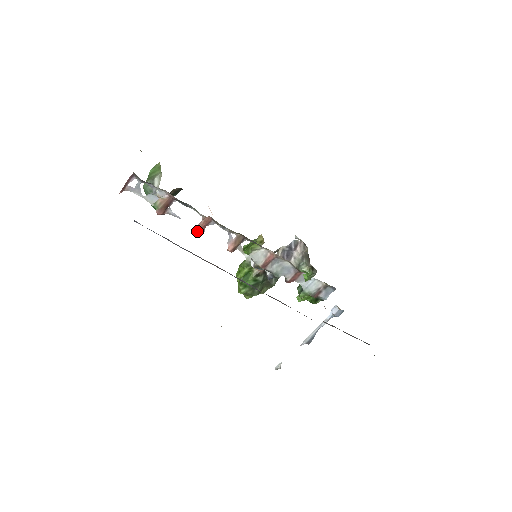
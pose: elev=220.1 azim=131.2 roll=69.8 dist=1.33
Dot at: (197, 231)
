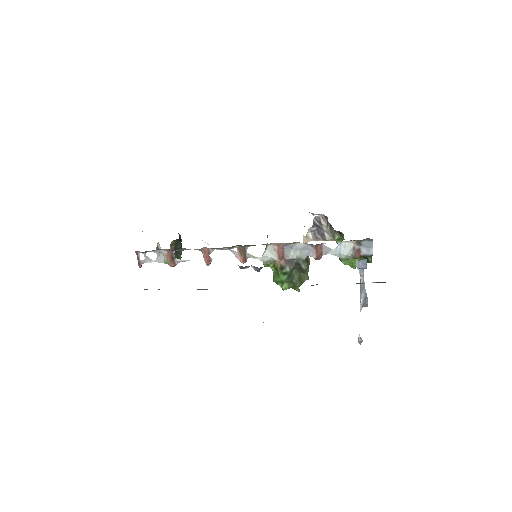
Dot at: (206, 263)
